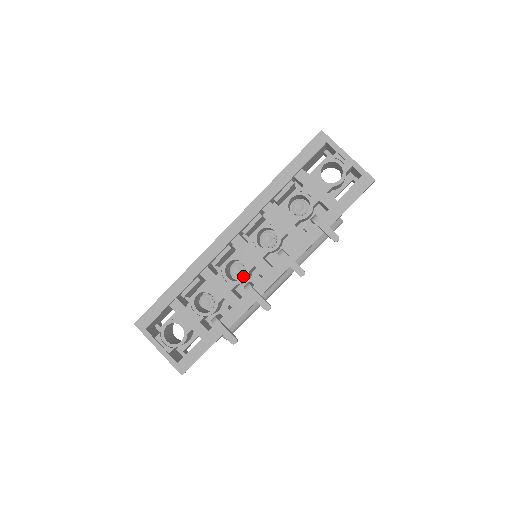
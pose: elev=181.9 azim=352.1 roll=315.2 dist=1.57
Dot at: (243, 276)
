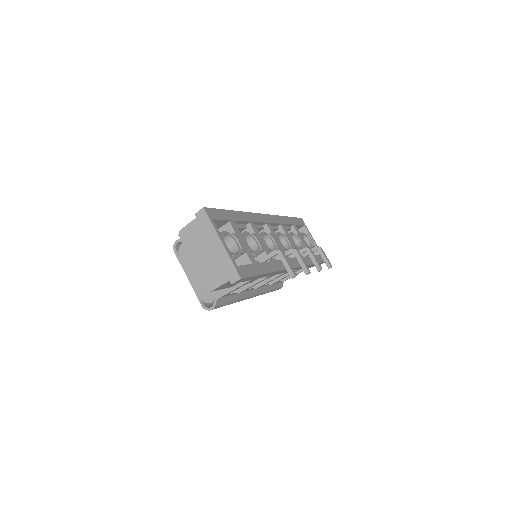
Dot at: occluded
